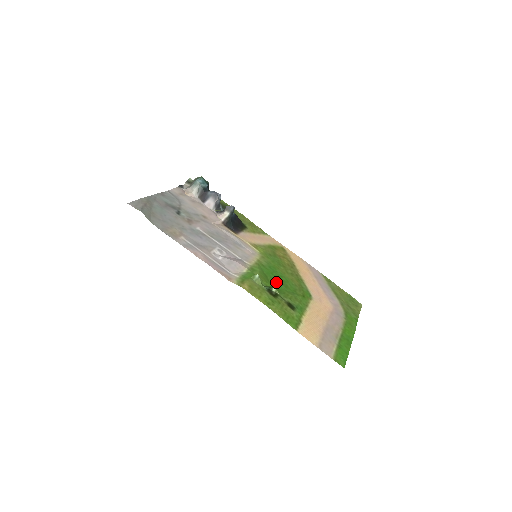
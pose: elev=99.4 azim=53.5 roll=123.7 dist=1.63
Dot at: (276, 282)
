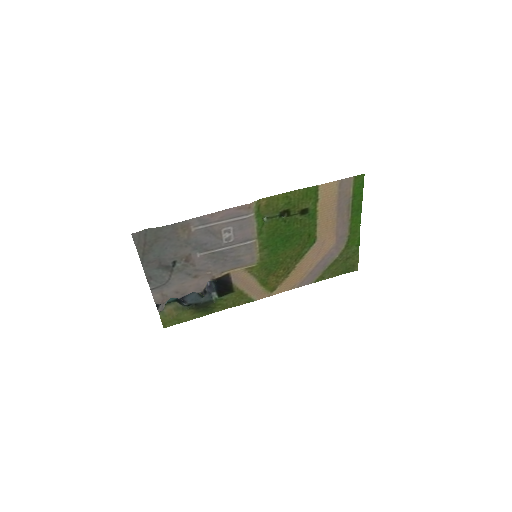
Dot at: (283, 234)
